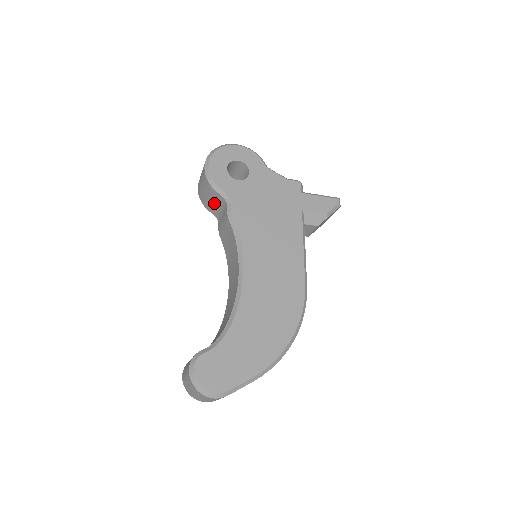
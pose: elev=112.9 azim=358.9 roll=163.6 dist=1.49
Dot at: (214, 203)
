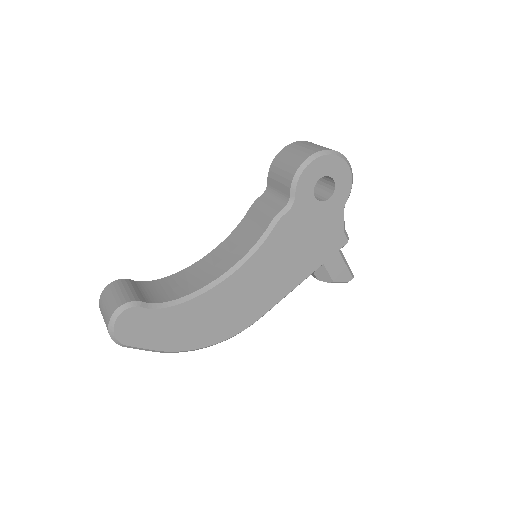
Dot at: (278, 185)
